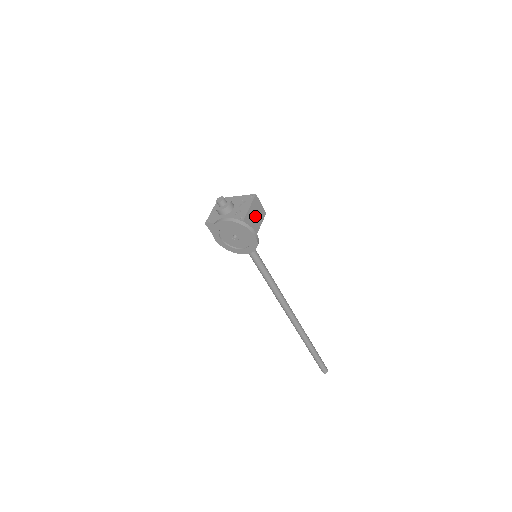
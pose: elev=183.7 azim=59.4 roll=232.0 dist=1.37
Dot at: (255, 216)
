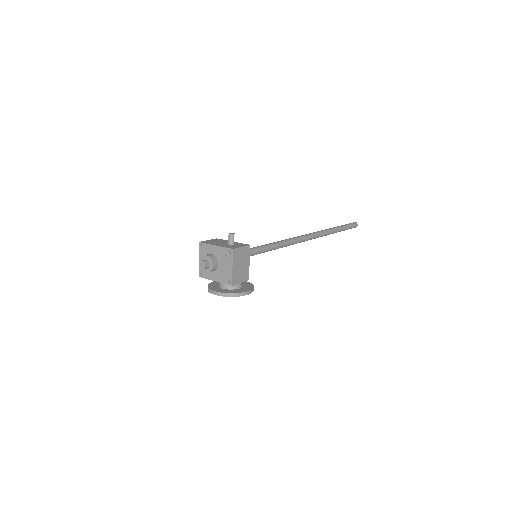
Dot at: (241, 265)
